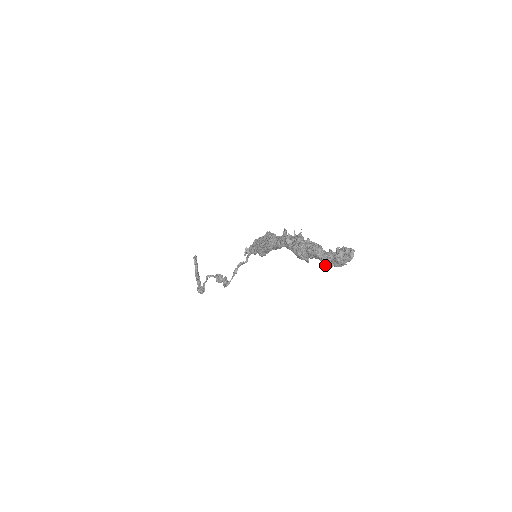
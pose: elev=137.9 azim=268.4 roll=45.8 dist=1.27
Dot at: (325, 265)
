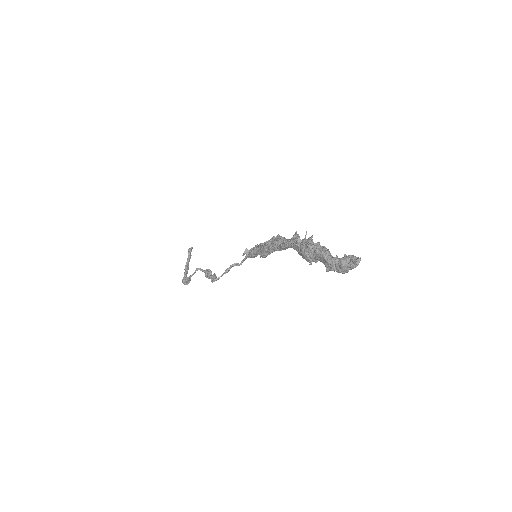
Dot at: (328, 269)
